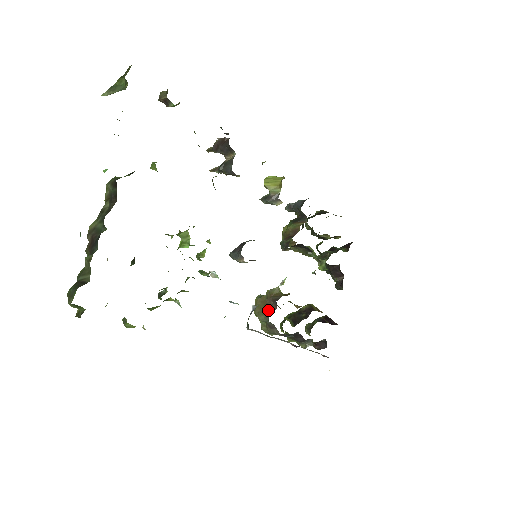
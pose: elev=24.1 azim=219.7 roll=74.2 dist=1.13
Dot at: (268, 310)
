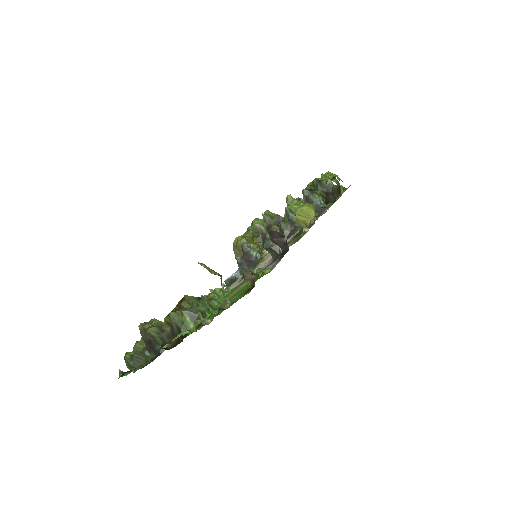
Dot at: occluded
